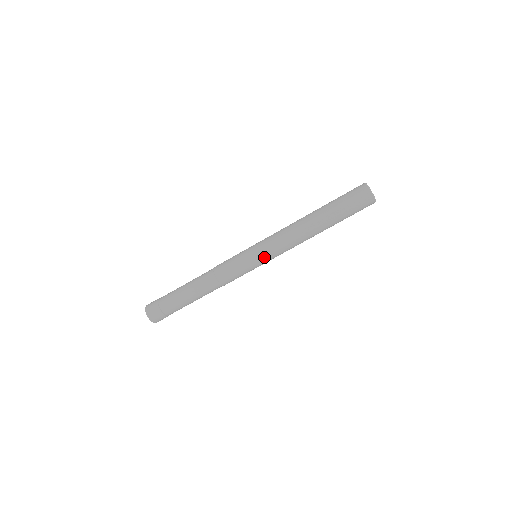
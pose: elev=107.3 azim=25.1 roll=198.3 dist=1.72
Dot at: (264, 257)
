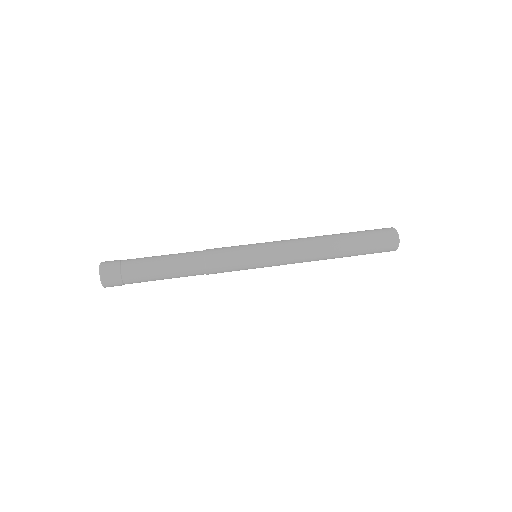
Dot at: (266, 250)
